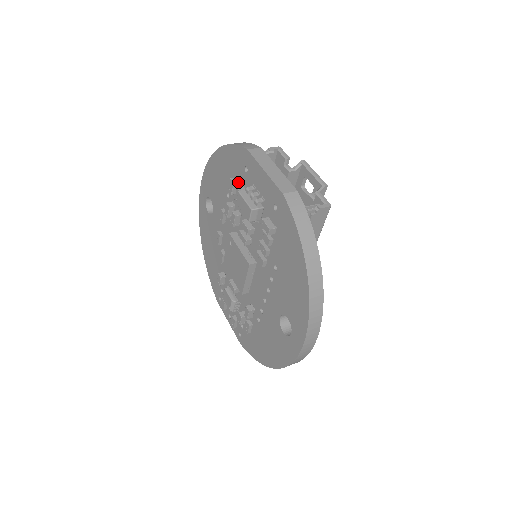
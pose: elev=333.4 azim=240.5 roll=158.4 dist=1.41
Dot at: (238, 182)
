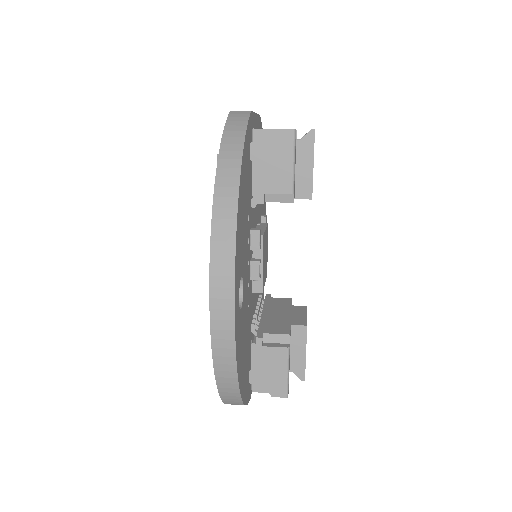
Dot at: occluded
